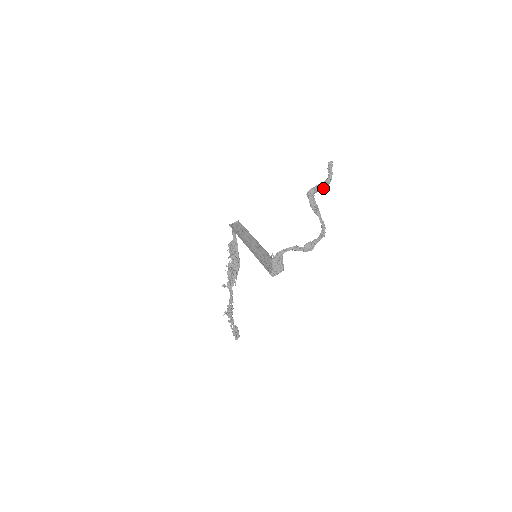
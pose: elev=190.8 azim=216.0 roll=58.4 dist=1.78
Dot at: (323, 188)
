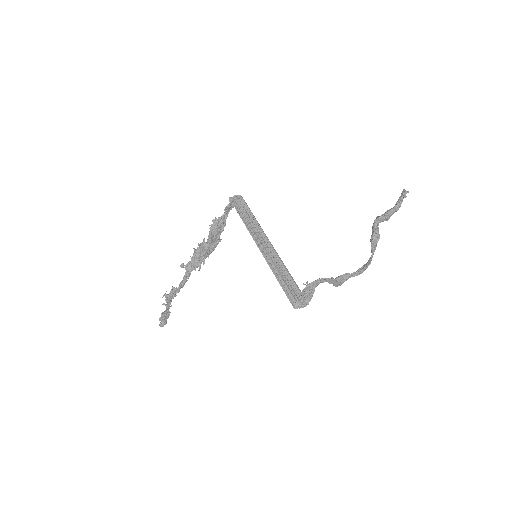
Dot at: occluded
